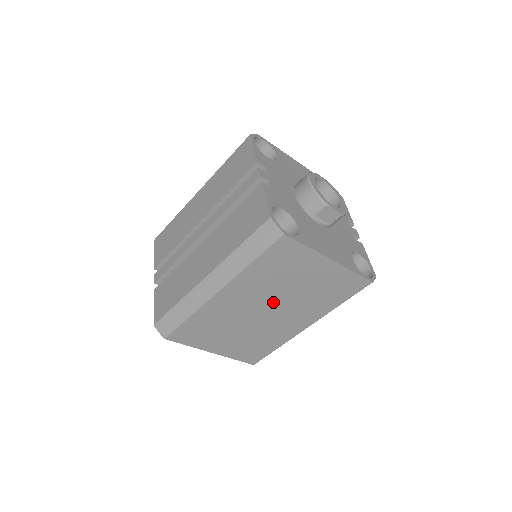
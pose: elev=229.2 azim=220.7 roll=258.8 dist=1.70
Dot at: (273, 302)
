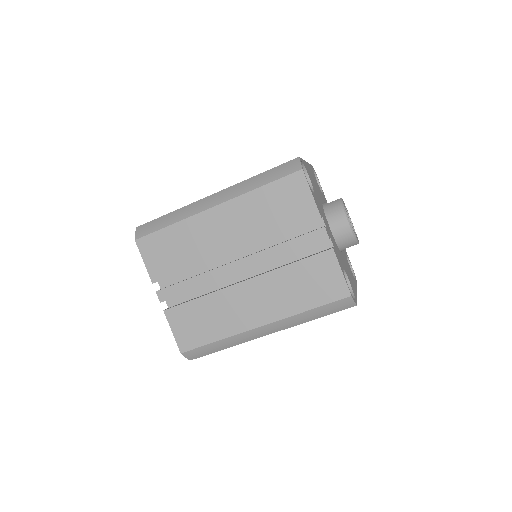
Dot at: occluded
